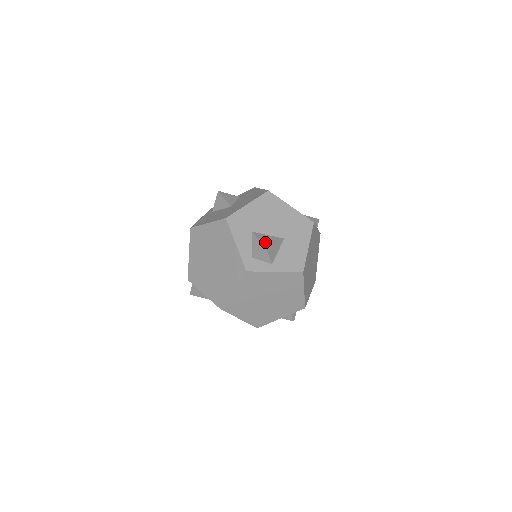
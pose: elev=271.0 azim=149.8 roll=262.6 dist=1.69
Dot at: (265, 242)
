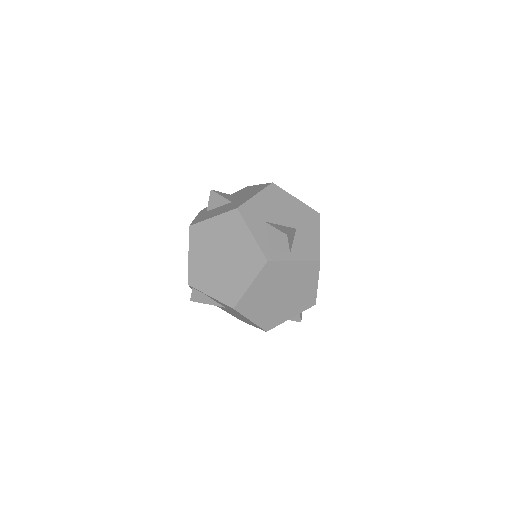
Dot at: (282, 230)
